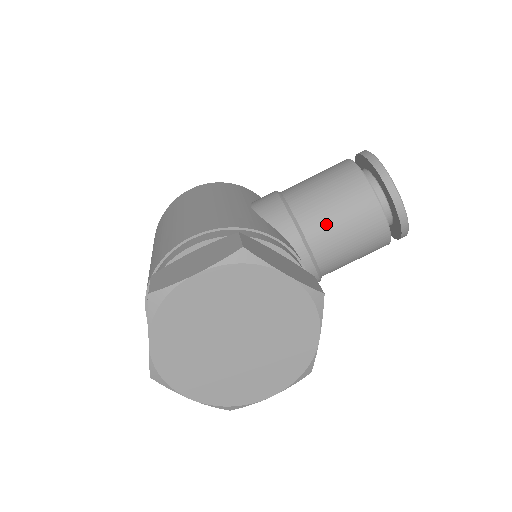
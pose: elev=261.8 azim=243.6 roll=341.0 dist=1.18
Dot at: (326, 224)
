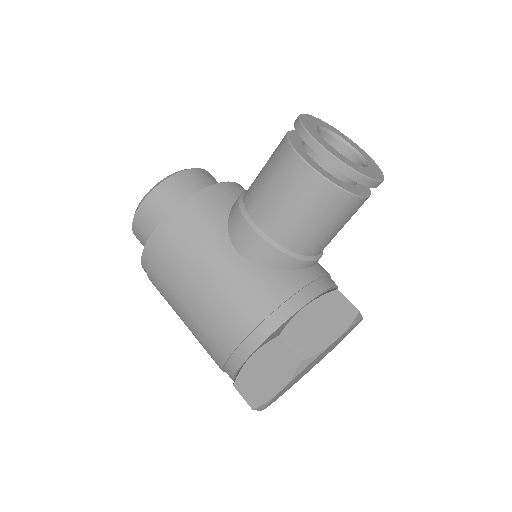
Dot at: (319, 239)
